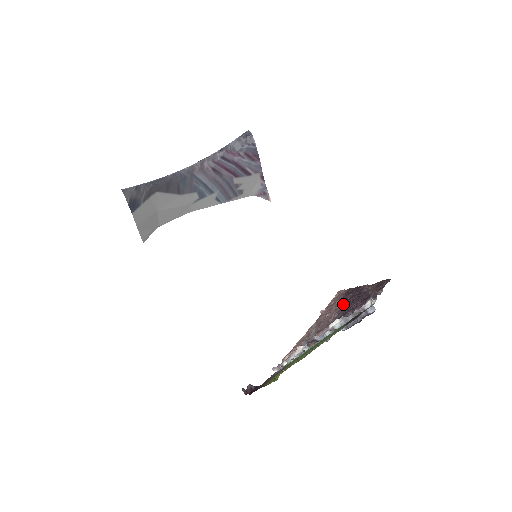
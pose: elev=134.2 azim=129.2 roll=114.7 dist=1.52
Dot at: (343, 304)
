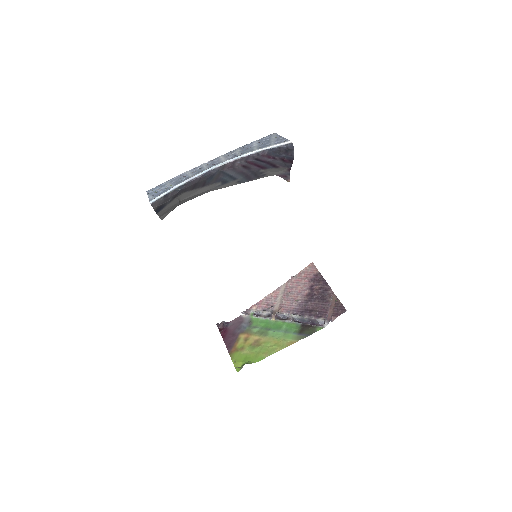
Dot at: (308, 291)
